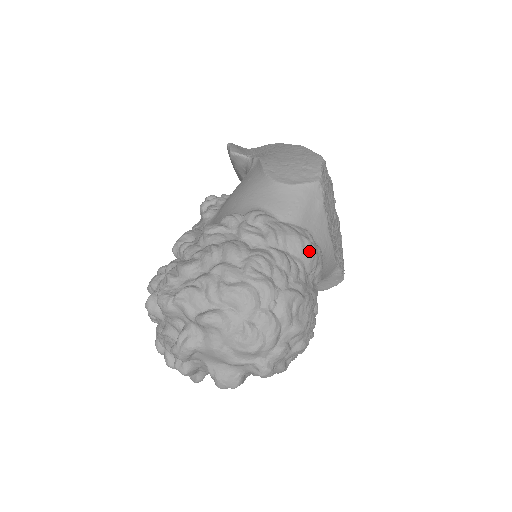
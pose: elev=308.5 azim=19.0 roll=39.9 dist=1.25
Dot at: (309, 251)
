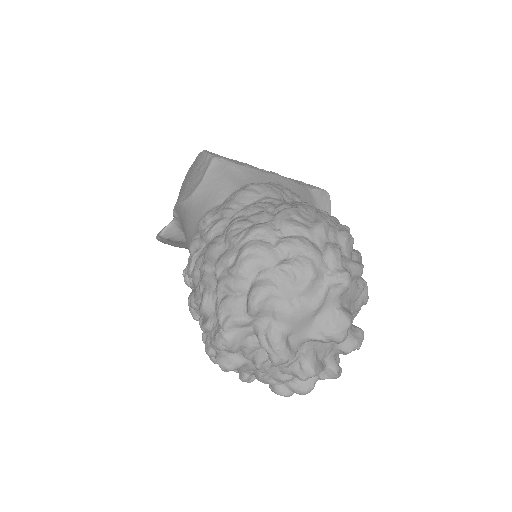
Dot at: (261, 188)
